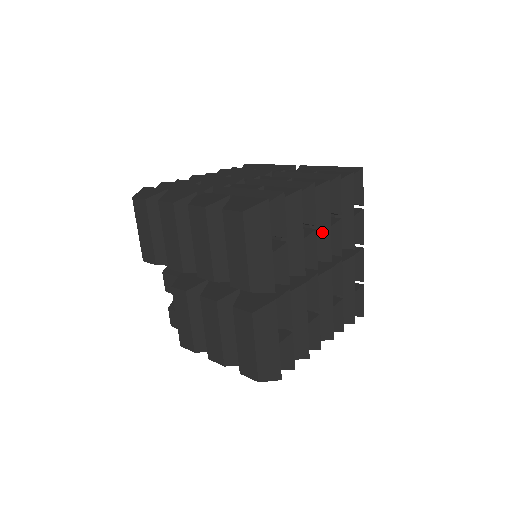
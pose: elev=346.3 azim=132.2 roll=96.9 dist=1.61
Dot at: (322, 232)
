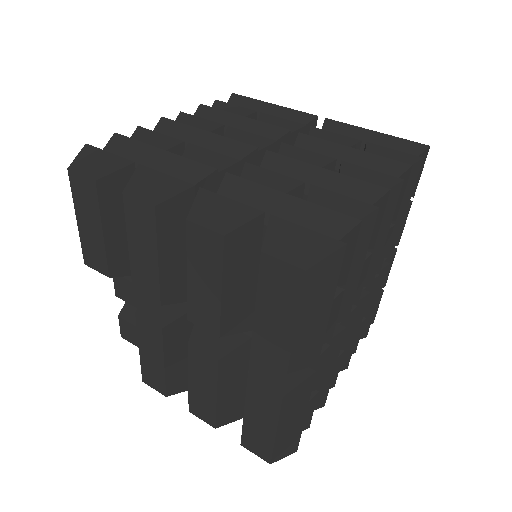
Dot at: (373, 251)
